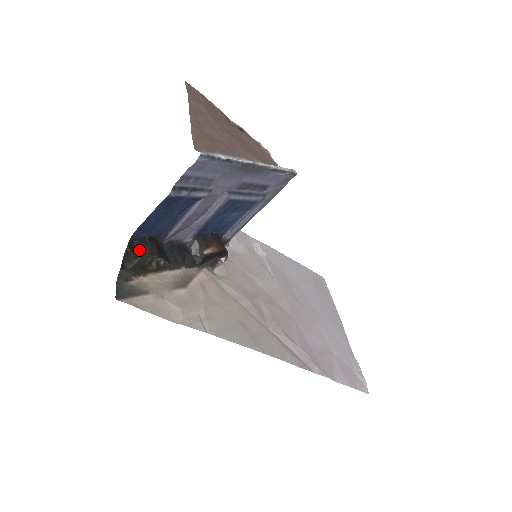
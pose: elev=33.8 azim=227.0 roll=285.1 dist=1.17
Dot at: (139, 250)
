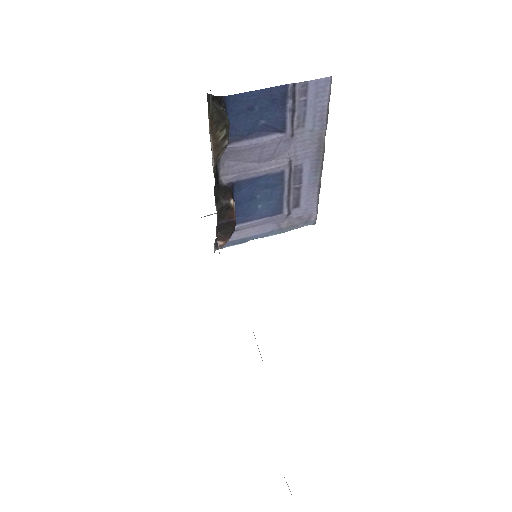
Dot at: occluded
